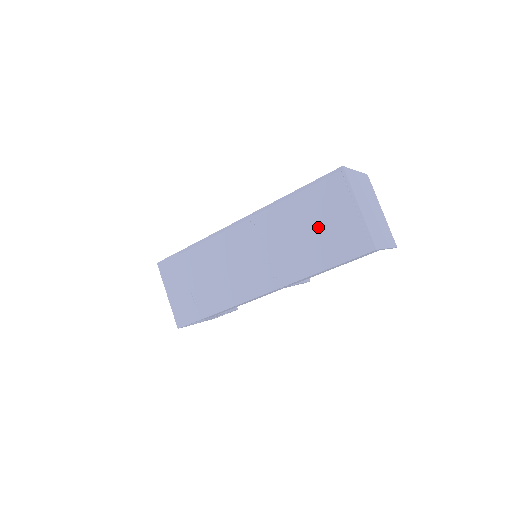
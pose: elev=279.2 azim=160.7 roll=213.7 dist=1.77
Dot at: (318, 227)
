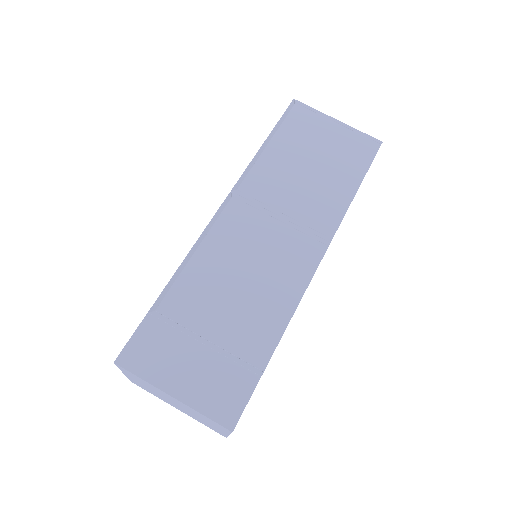
Dot at: (317, 156)
